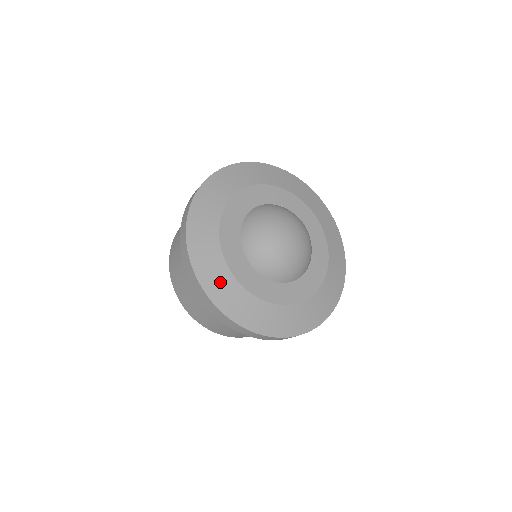
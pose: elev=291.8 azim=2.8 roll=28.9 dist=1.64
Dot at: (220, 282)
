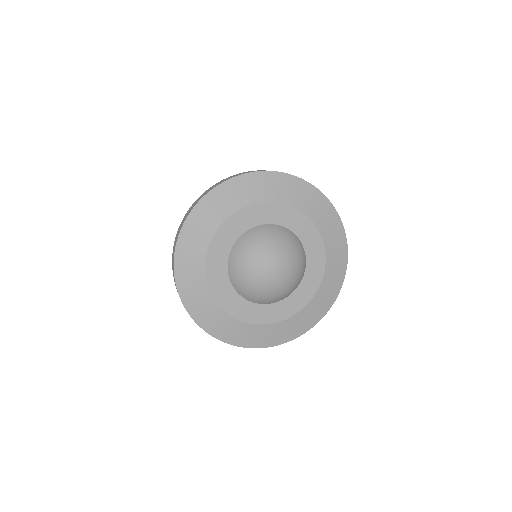
Dot at: (197, 295)
